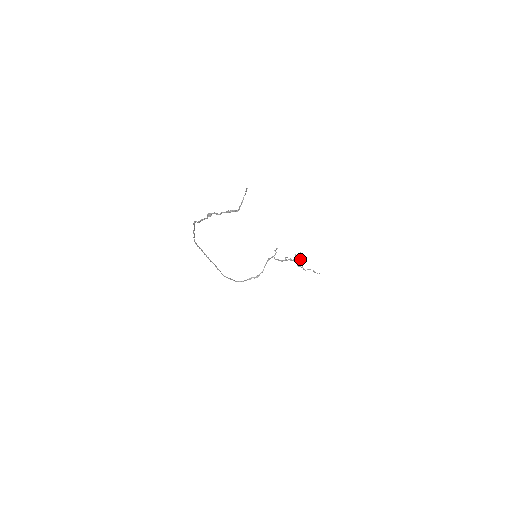
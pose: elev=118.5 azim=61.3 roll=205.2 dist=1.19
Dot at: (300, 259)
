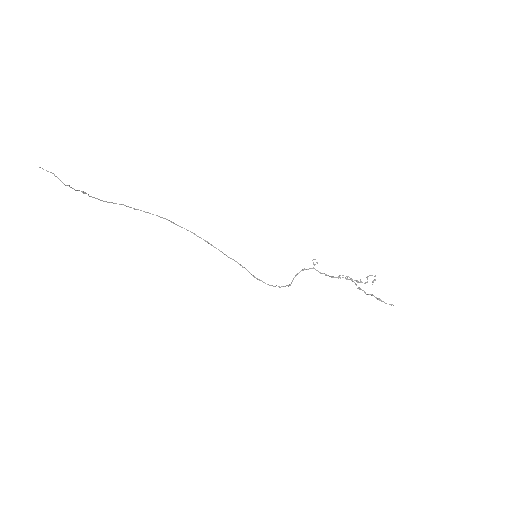
Dot at: occluded
